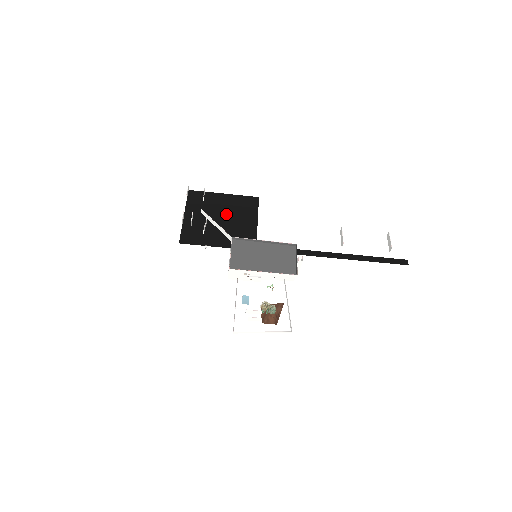
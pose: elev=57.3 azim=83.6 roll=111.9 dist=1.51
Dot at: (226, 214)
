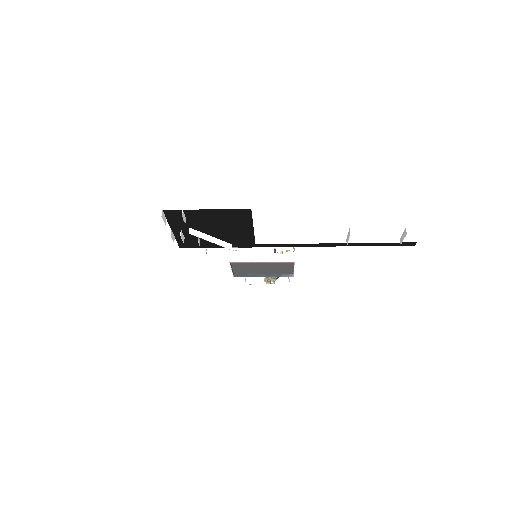
Dot at: (216, 226)
